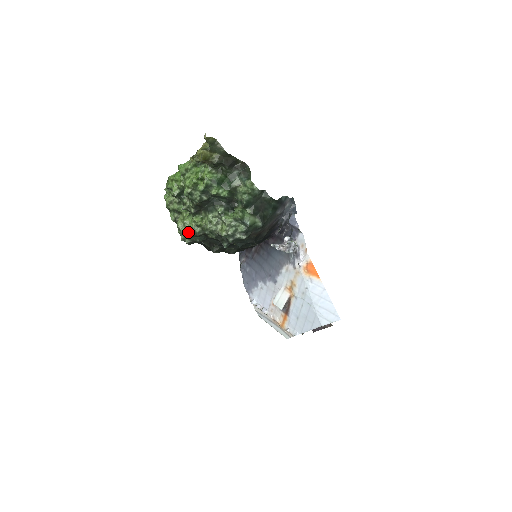
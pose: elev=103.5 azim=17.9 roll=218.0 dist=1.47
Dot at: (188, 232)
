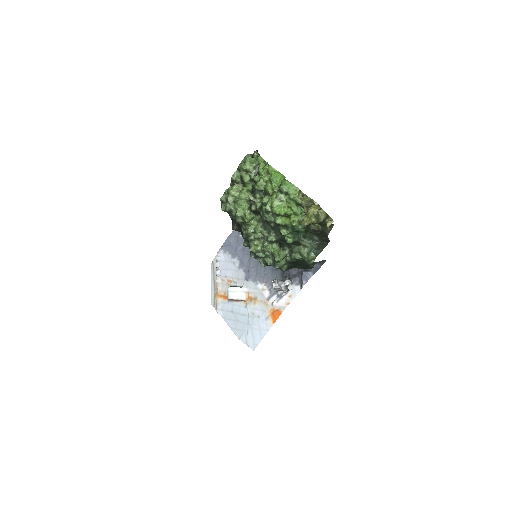
Dot at: (231, 210)
